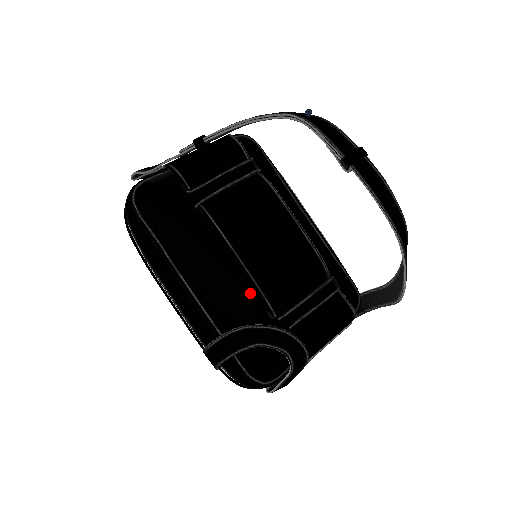
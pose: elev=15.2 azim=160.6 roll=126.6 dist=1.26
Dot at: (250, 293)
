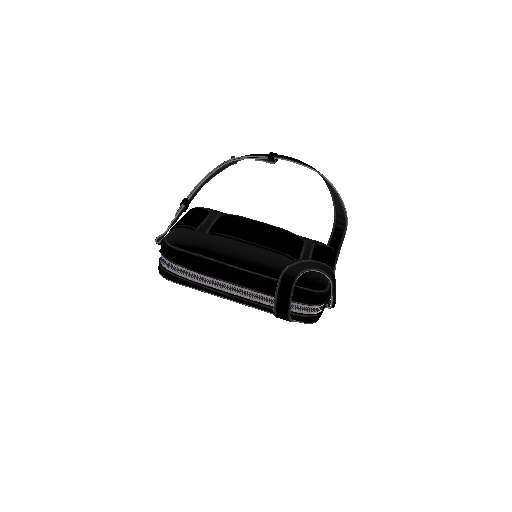
Dot at: (274, 255)
